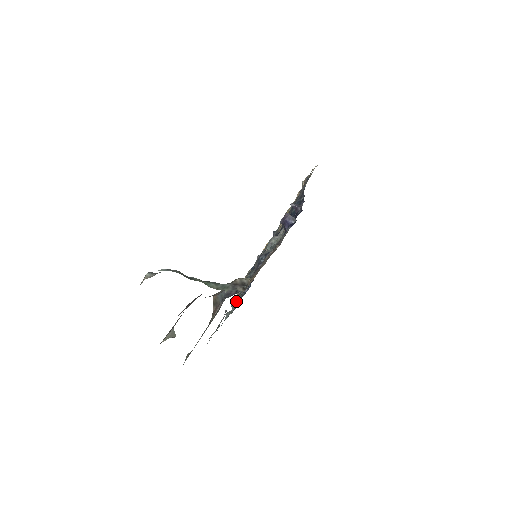
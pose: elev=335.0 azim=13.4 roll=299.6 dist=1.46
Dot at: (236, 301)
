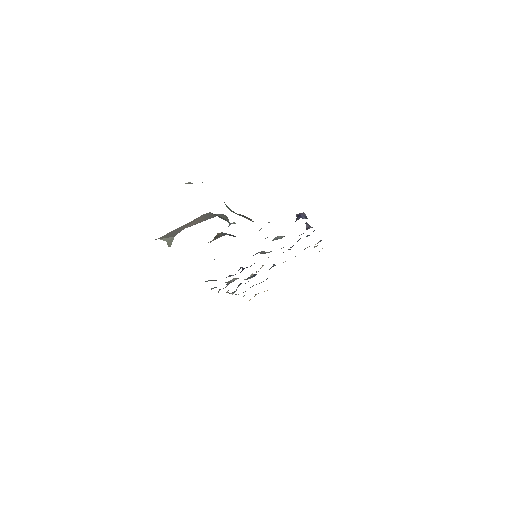
Dot at: occluded
